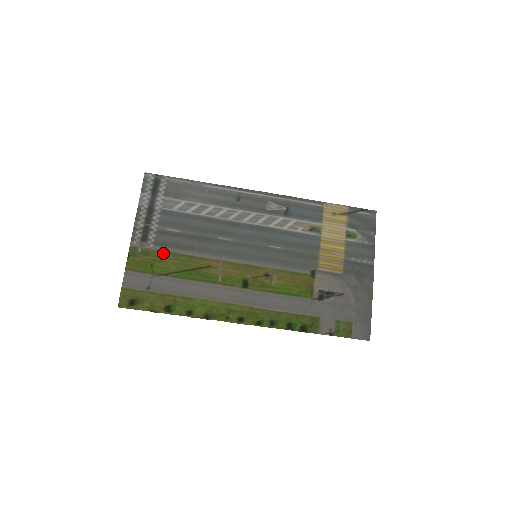
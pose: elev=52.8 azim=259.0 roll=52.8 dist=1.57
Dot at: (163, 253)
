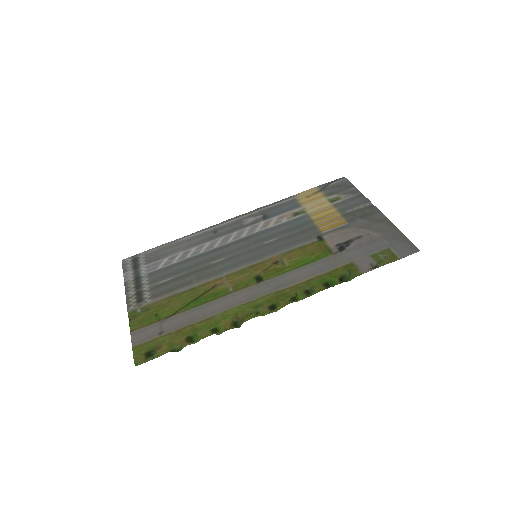
Dot at: (163, 301)
